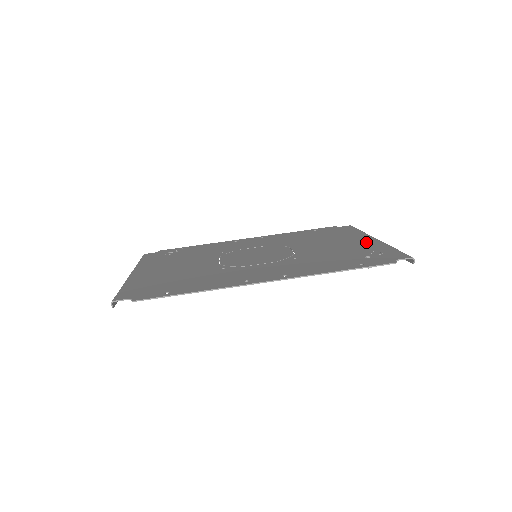
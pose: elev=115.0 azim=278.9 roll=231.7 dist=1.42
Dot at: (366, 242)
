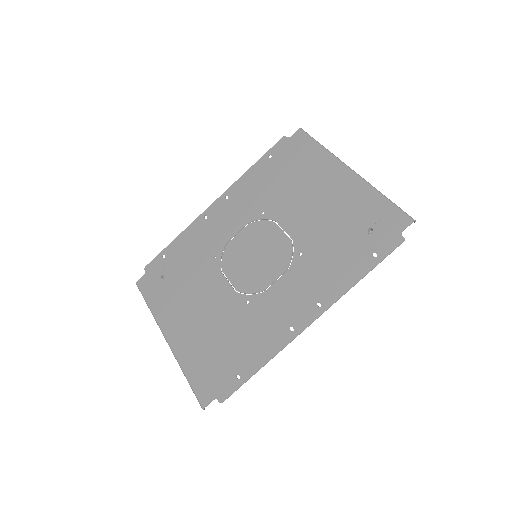
Dot at: (346, 186)
